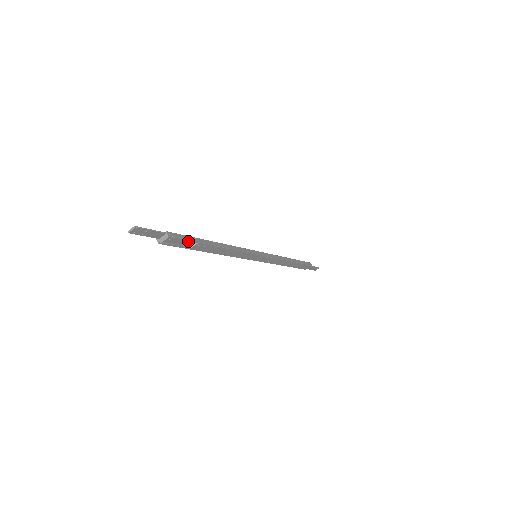
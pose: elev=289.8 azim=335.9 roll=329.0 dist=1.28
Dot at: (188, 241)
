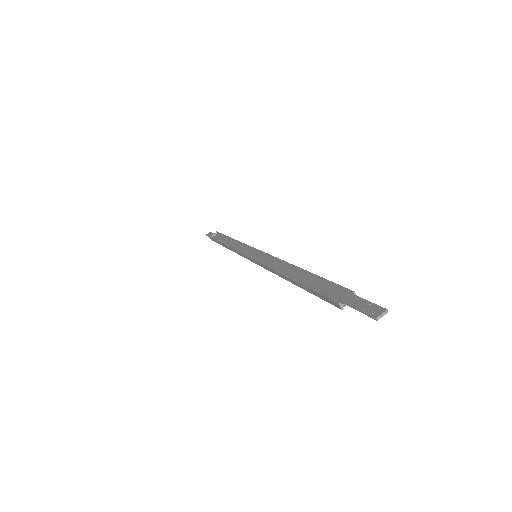
Dot at: occluded
